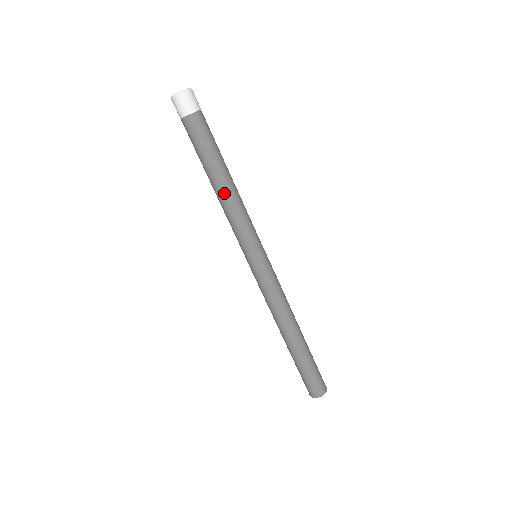
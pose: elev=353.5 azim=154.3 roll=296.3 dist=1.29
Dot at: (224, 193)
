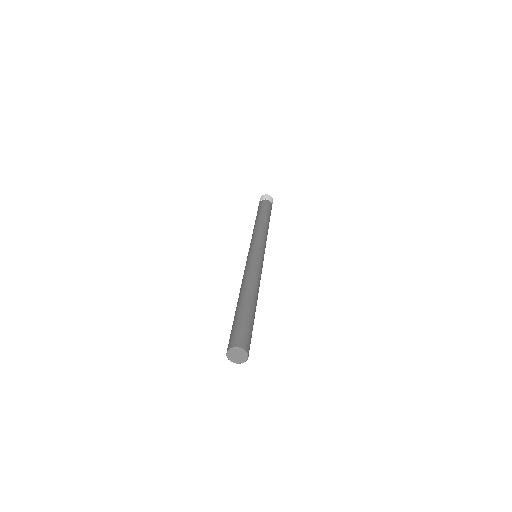
Dot at: (266, 224)
